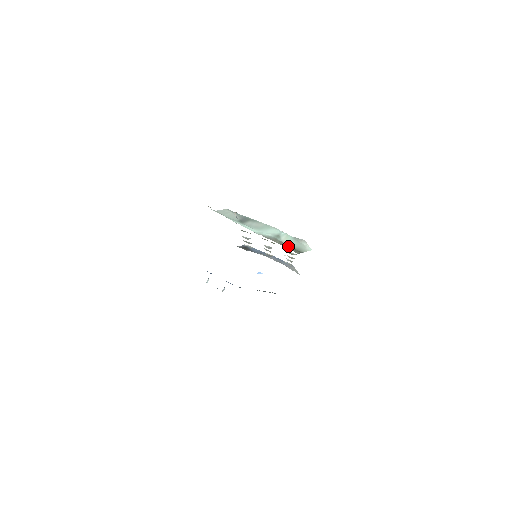
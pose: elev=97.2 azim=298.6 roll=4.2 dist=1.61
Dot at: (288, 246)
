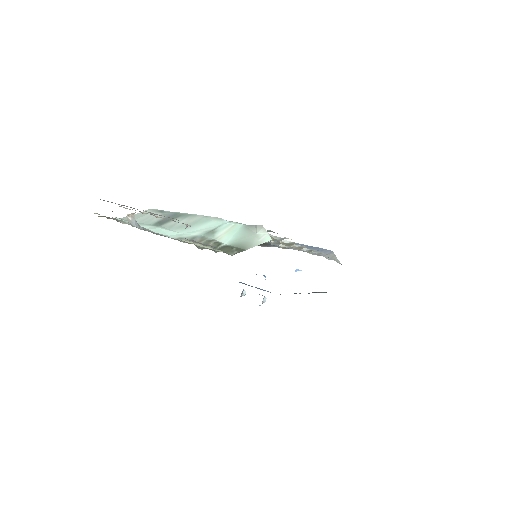
Dot at: (222, 245)
